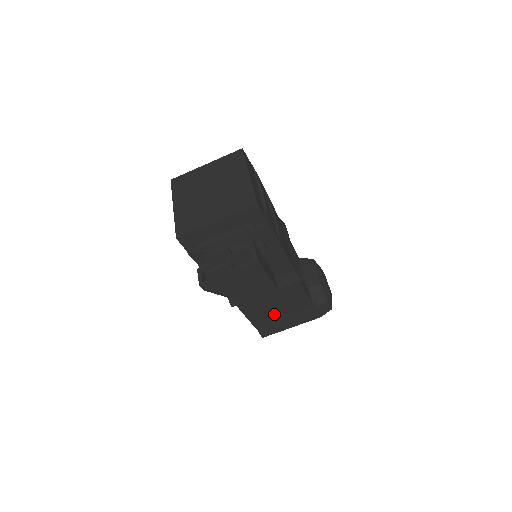
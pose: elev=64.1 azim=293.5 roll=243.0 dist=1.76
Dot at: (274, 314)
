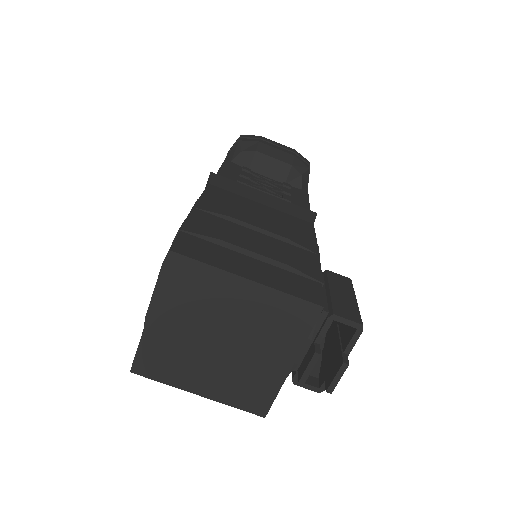
Dot at: occluded
